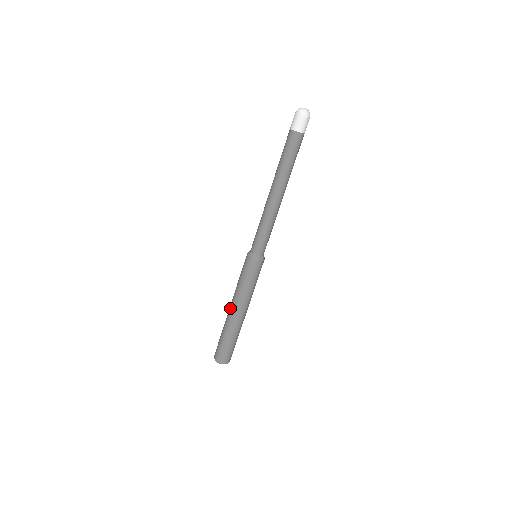
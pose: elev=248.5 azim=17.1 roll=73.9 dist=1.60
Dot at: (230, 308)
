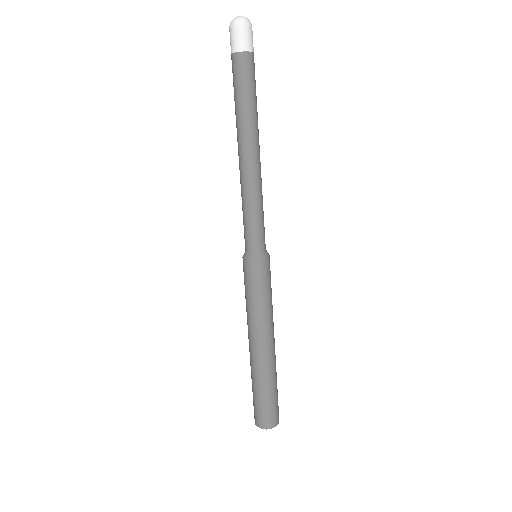
Dot at: occluded
